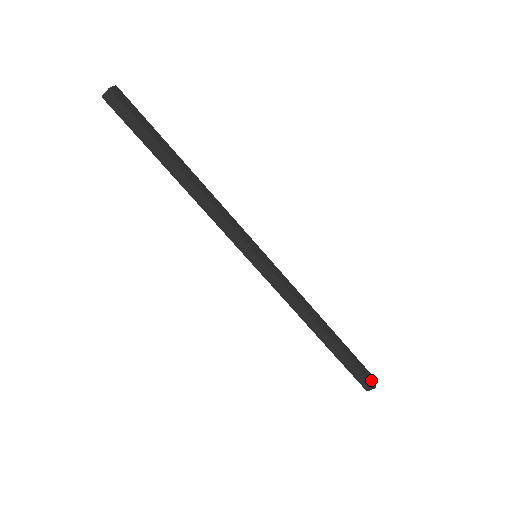
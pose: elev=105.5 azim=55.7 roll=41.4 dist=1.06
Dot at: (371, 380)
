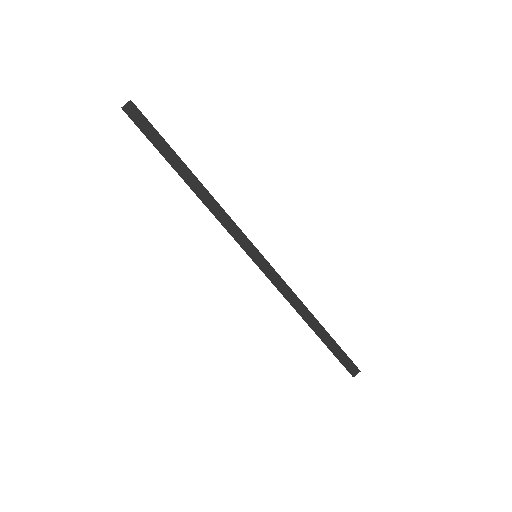
Dot at: (355, 365)
